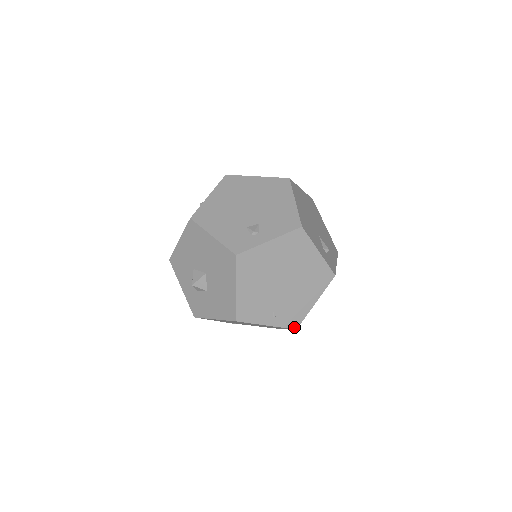
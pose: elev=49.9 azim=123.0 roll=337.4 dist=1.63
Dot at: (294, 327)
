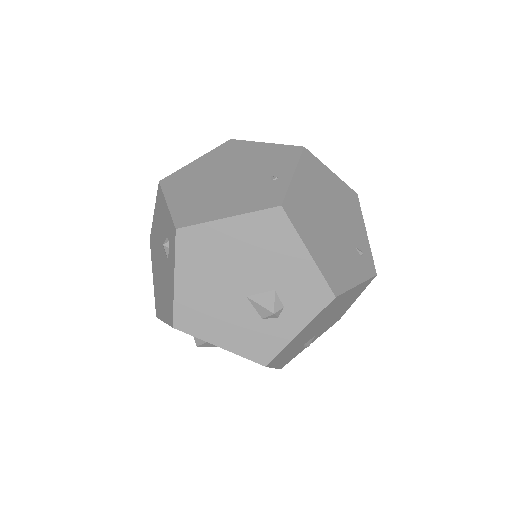
Dot at: occluded
